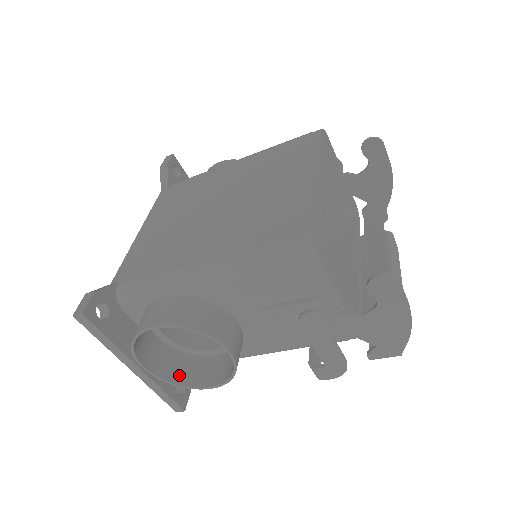
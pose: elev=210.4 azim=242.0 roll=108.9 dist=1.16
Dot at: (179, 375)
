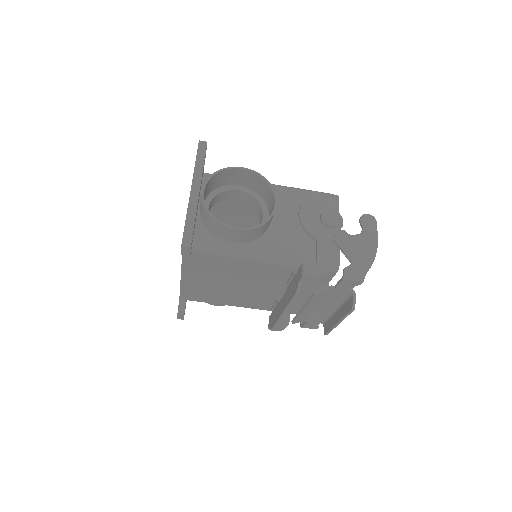
Dot at: (212, 220)
